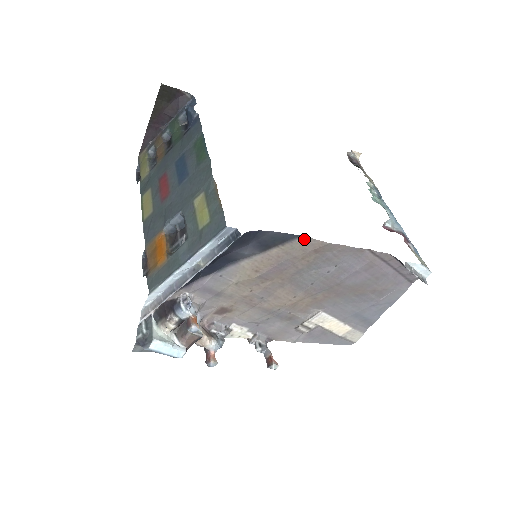
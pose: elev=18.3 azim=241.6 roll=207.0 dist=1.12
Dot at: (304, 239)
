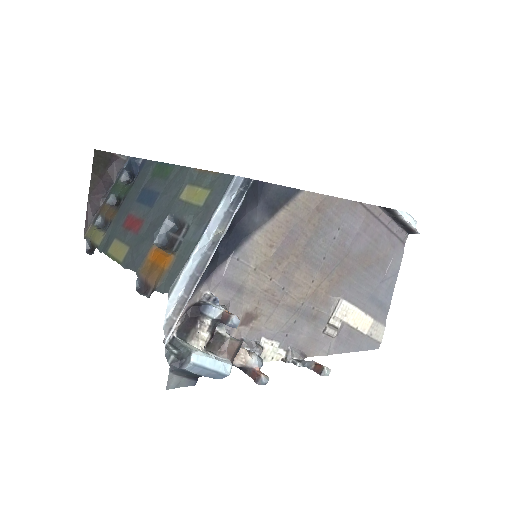
Dot at: (304, 194)
